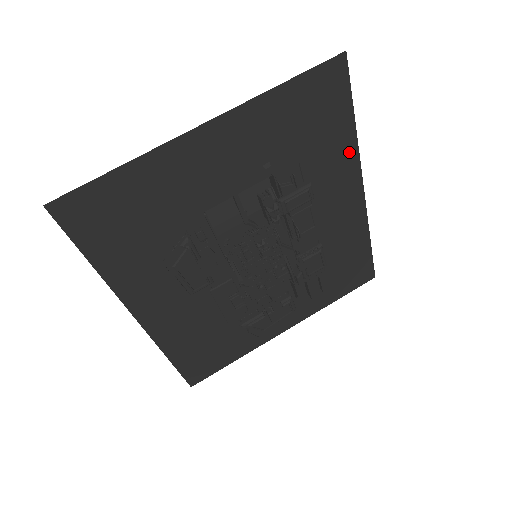
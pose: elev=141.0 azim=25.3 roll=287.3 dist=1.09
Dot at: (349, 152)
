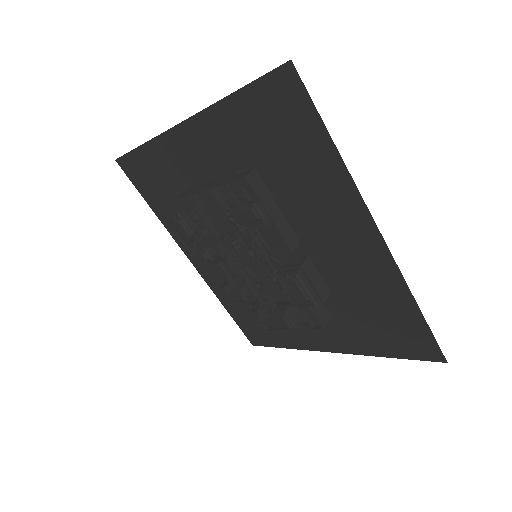
Dot at: (341, 182)
